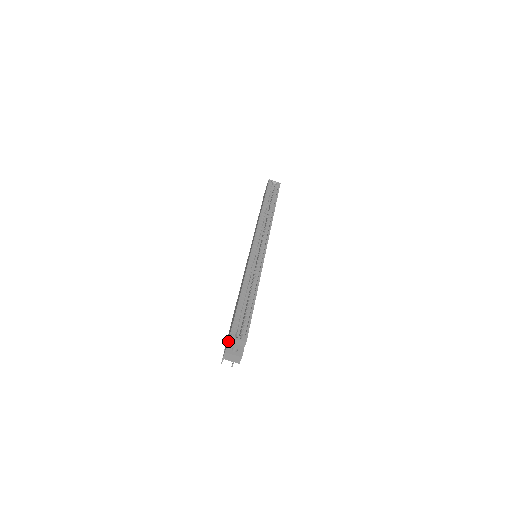
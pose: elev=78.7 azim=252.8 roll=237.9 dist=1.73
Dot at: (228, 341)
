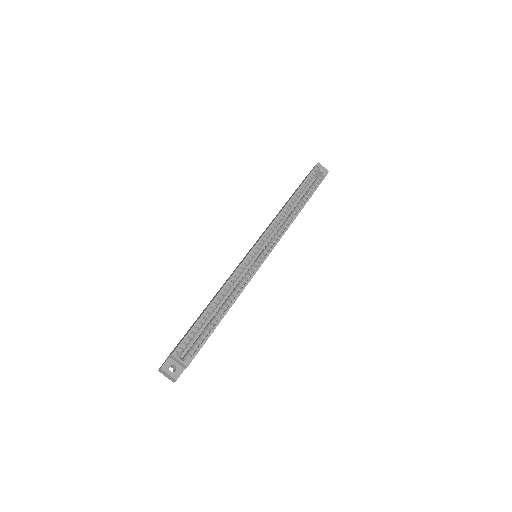
Dot at: (170, 356)
